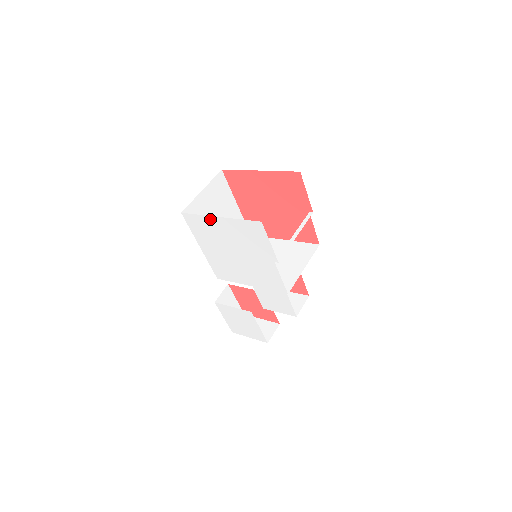
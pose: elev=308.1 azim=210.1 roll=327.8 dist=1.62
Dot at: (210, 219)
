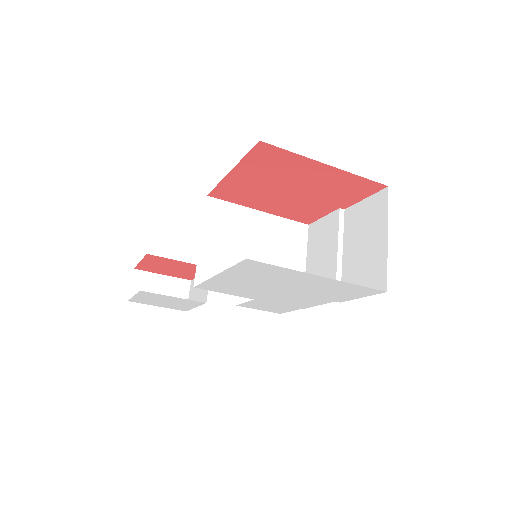
Dot at: (300, 273)
